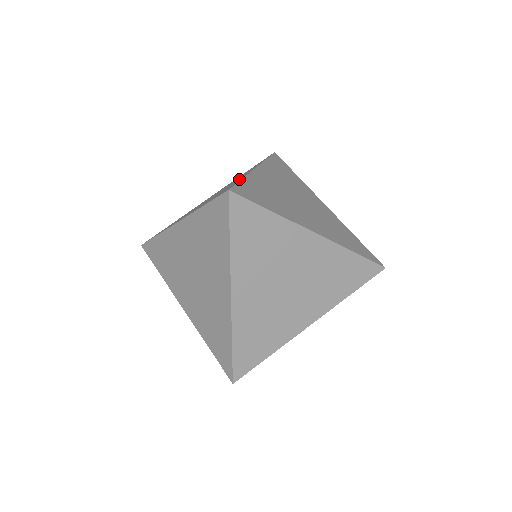
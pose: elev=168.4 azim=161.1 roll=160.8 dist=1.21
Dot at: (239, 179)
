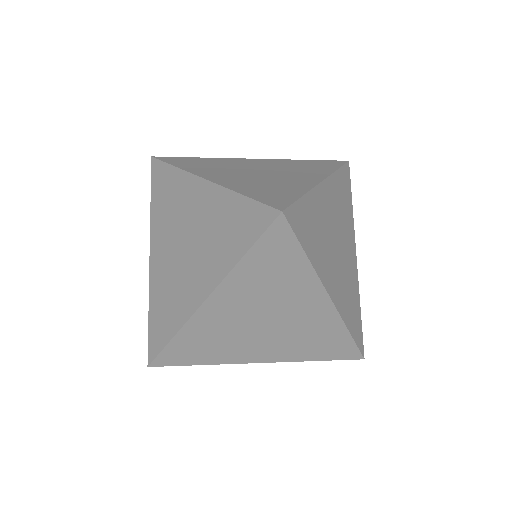
Dot at: (218, 202)
